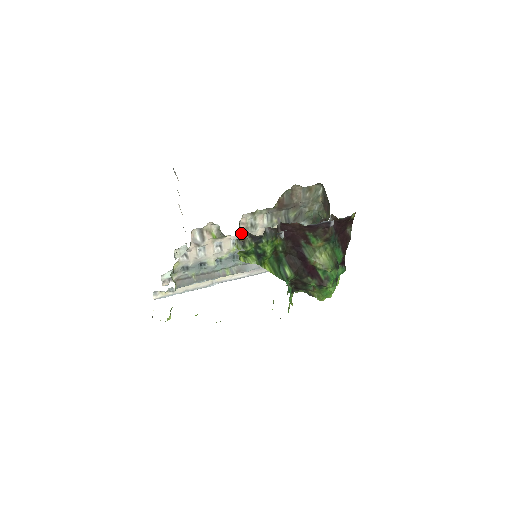
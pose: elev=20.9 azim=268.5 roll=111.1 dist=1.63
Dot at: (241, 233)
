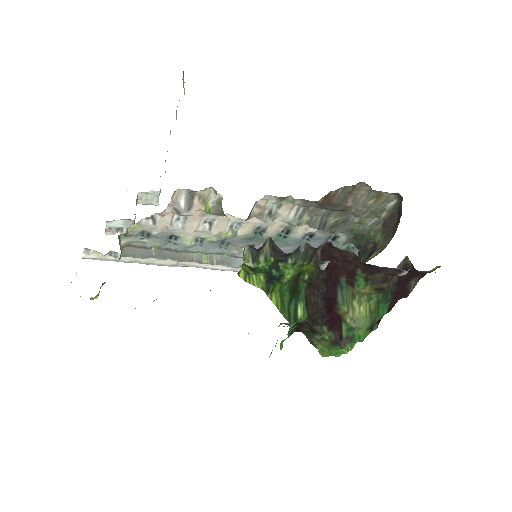
Dot at: (249, 217)
